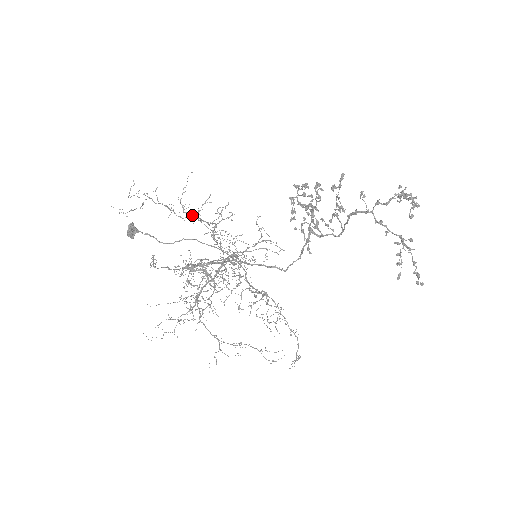
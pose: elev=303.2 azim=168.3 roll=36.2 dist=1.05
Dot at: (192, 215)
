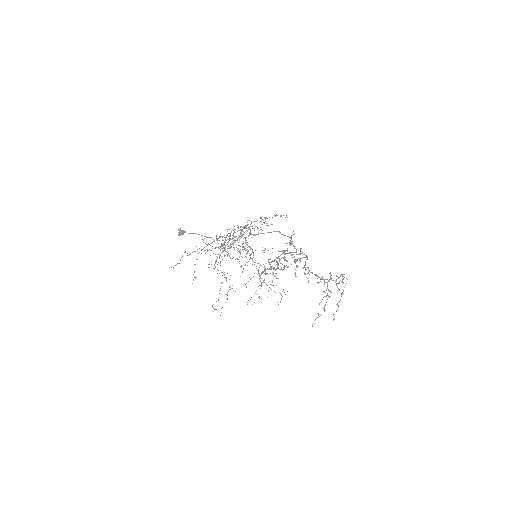
Dot at: (212, 246)
